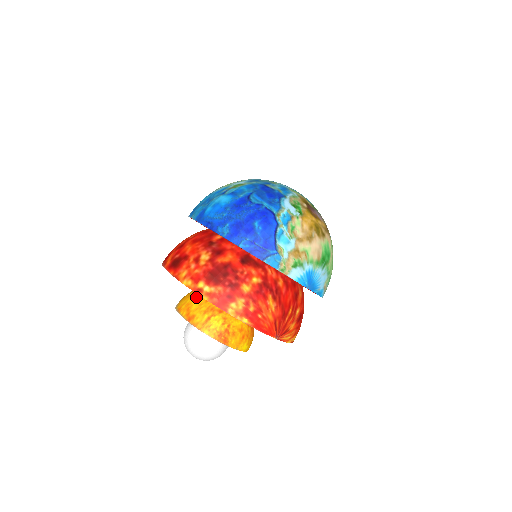
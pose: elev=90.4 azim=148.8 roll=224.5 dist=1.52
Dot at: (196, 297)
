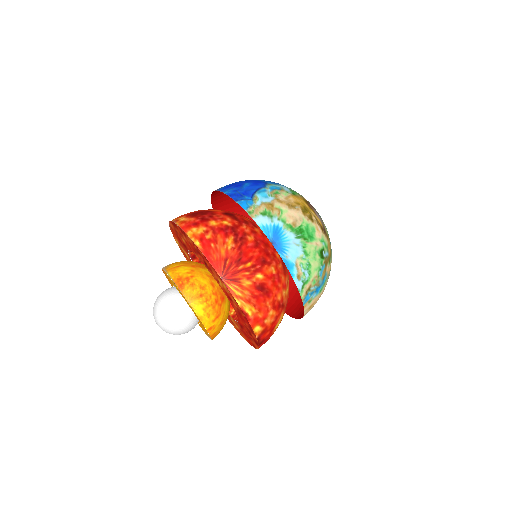
Dot at: occluded
